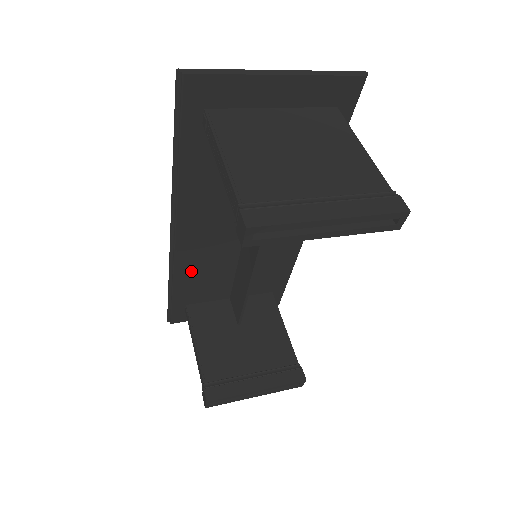
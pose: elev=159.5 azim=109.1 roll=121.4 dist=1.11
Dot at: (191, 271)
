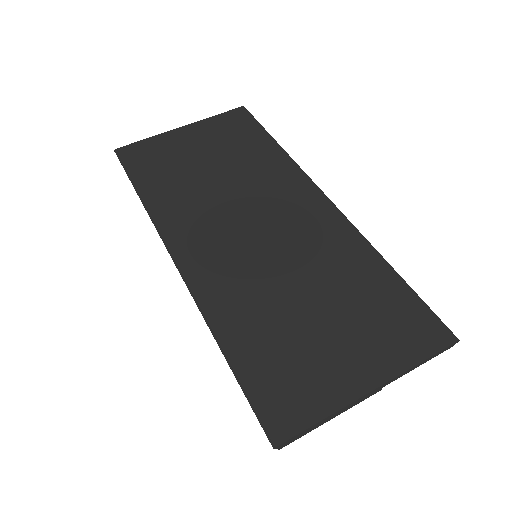
Dot at: occluded
